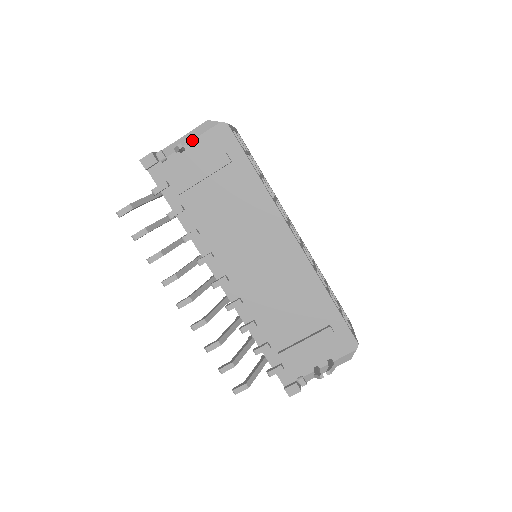
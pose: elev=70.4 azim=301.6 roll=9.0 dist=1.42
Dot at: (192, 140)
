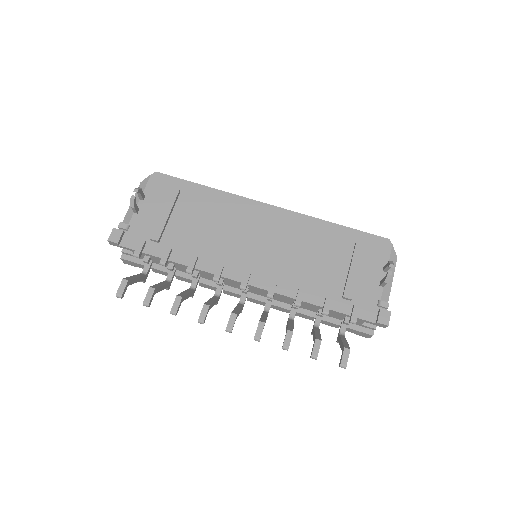
Dot at: (139, 189)
